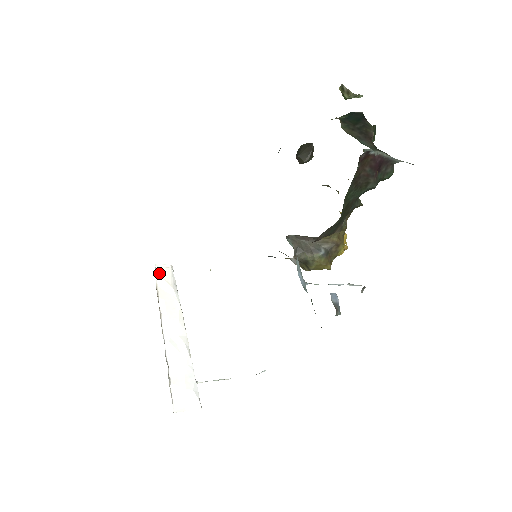
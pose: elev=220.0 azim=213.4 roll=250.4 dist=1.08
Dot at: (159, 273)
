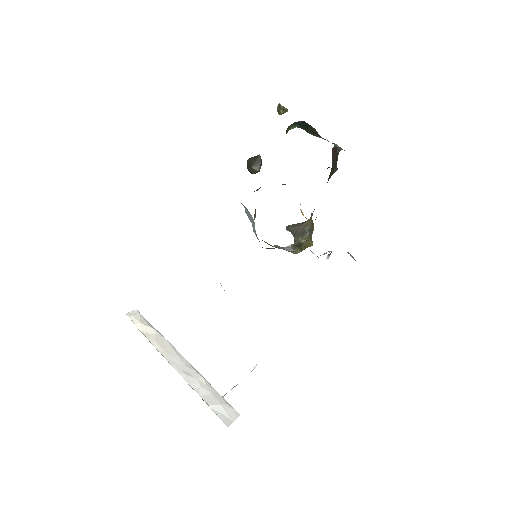
Dot at: (134, 320)
